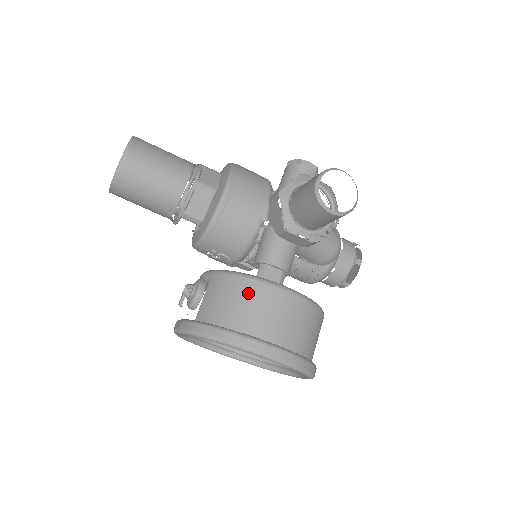
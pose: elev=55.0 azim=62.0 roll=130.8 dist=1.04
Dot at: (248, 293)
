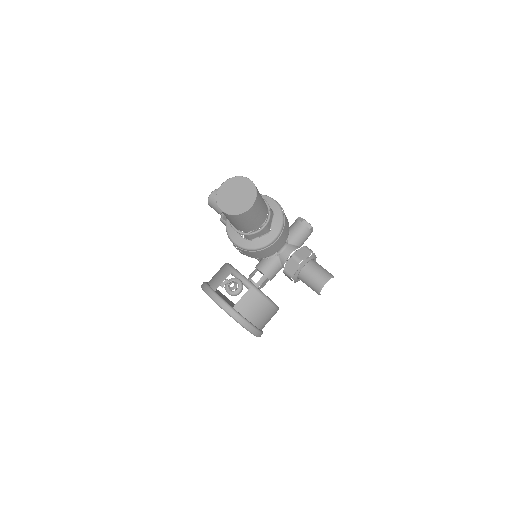
Dot at: (265, 308)
